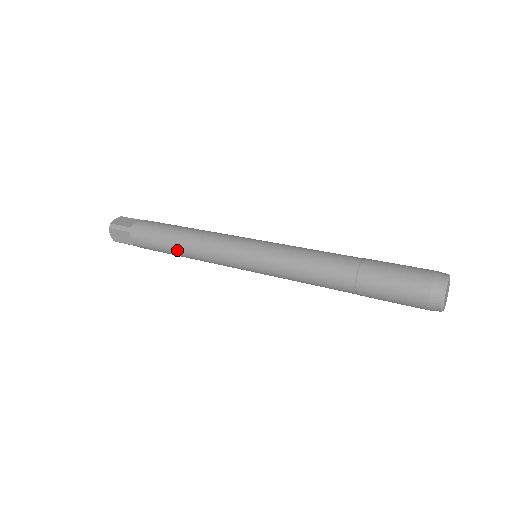
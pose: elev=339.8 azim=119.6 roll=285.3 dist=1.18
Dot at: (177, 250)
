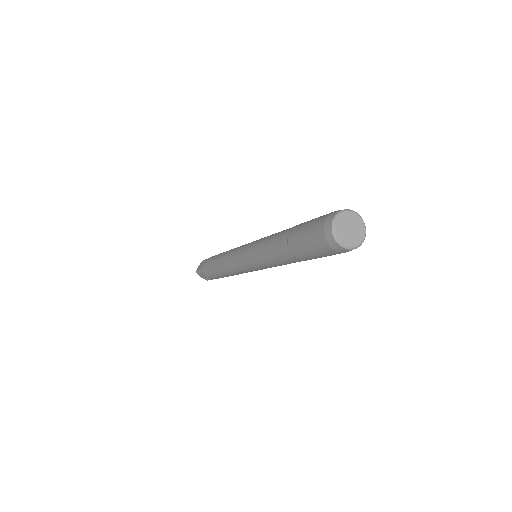
Dot at: (219, 257)
